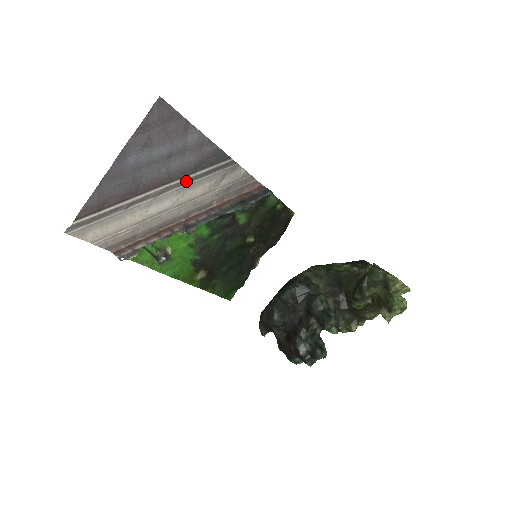
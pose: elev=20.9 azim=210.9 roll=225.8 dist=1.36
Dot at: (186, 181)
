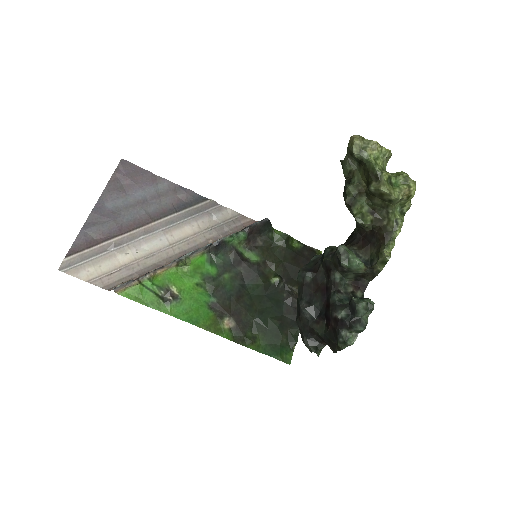
Dot at: (170, 221)
